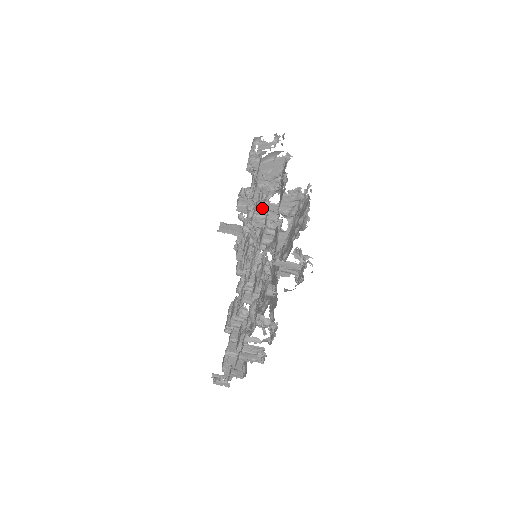
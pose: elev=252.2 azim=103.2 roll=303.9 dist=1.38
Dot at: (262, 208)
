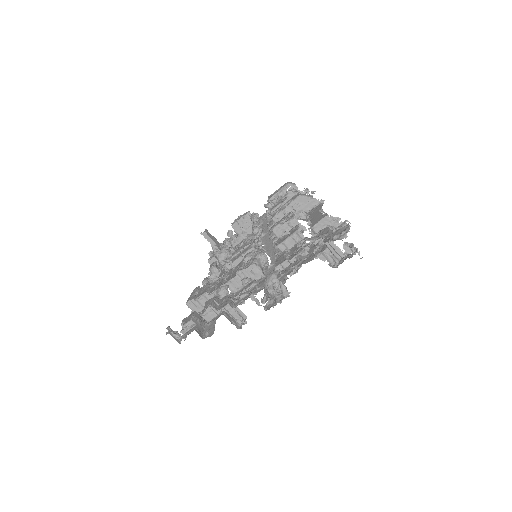
Dot at: (290, 222)
